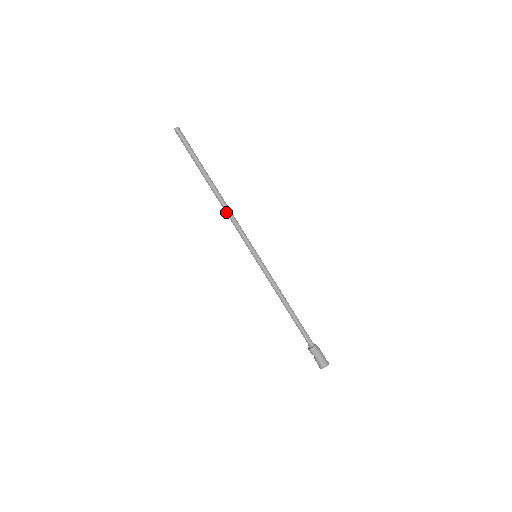
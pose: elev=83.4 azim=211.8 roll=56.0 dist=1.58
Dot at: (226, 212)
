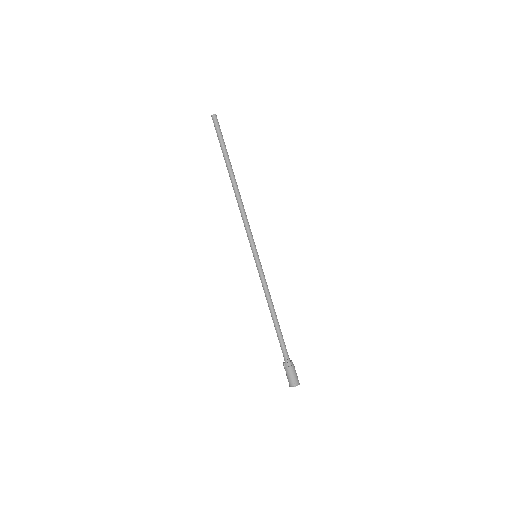
Dot at: (238, 206)
